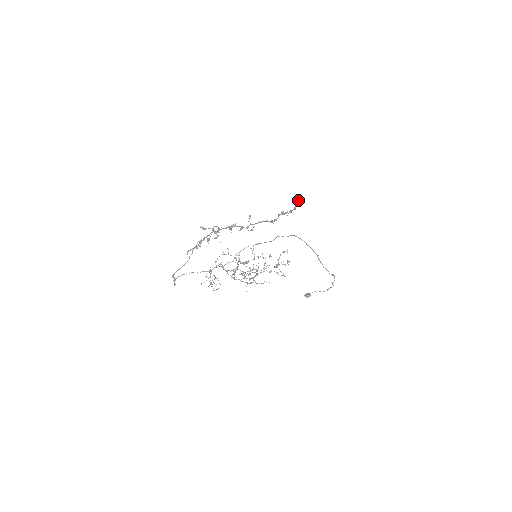
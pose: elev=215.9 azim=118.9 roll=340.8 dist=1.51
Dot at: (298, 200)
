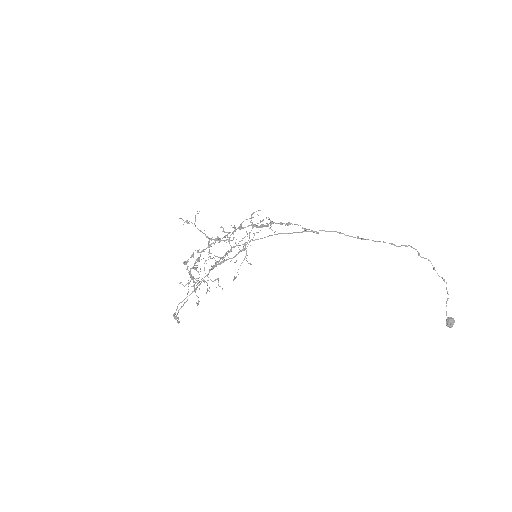
Dot at: (316, 232)
